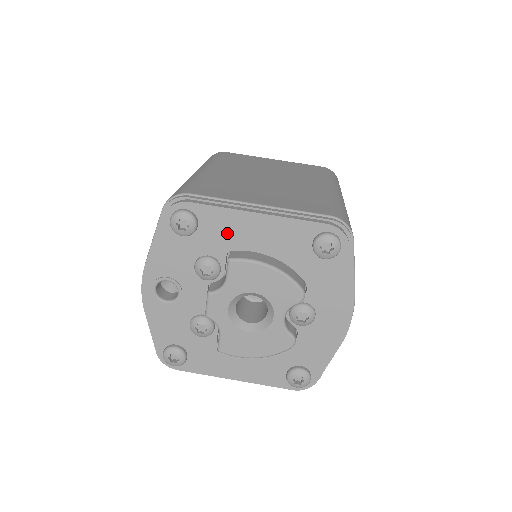
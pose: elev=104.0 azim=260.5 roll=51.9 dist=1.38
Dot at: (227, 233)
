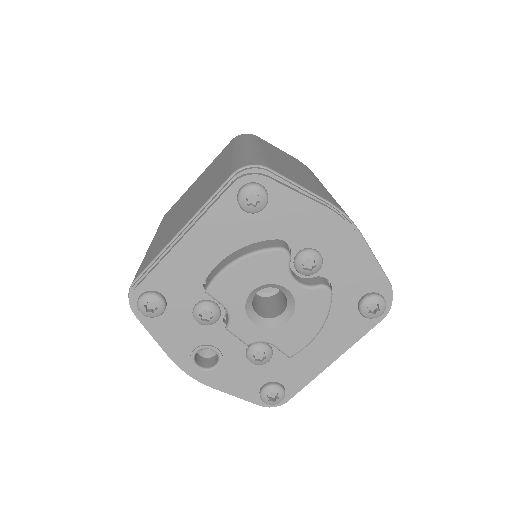
Dot at: (185, 276)
